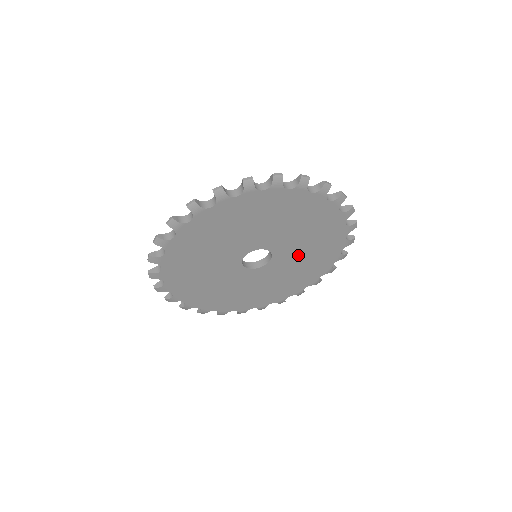
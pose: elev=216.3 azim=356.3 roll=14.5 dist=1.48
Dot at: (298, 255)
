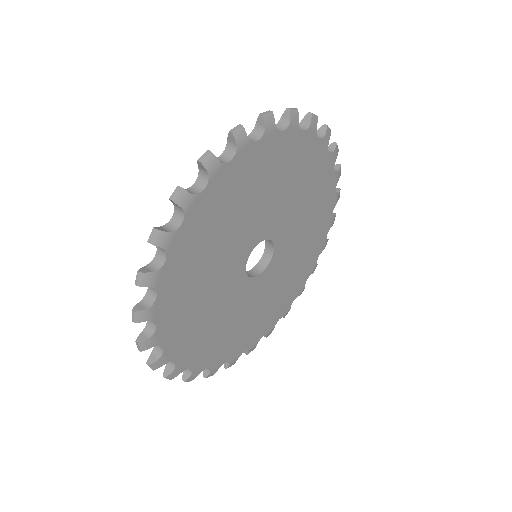
Dot at: (278, 281)
